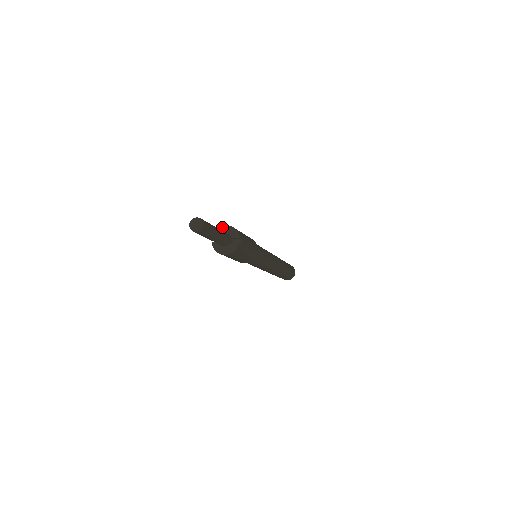
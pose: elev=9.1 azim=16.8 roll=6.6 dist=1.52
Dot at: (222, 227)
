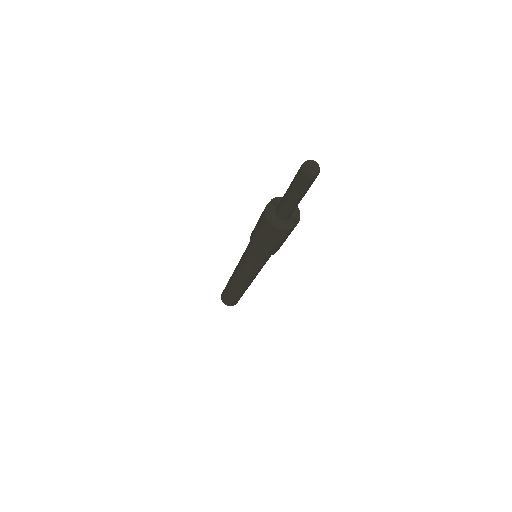
Dot at: occluded
